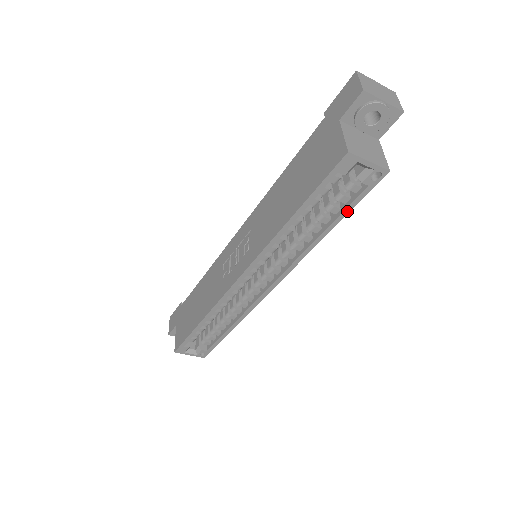
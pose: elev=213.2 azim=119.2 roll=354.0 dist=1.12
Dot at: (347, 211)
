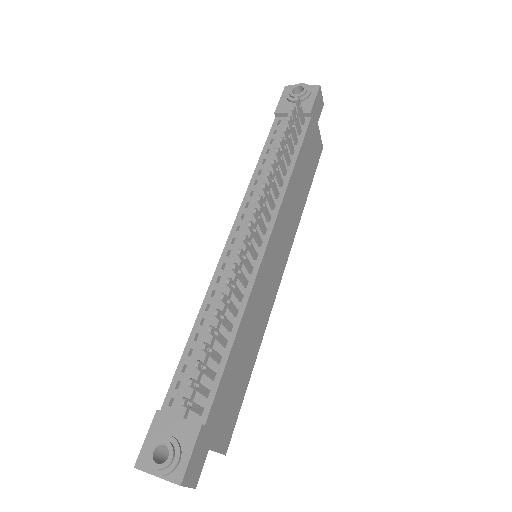
Dot at: (241, 397)
